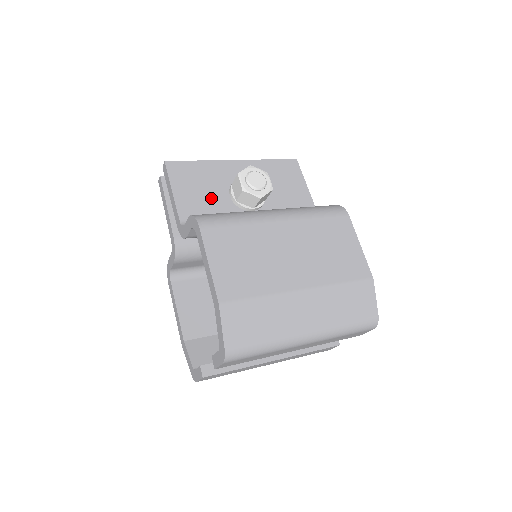
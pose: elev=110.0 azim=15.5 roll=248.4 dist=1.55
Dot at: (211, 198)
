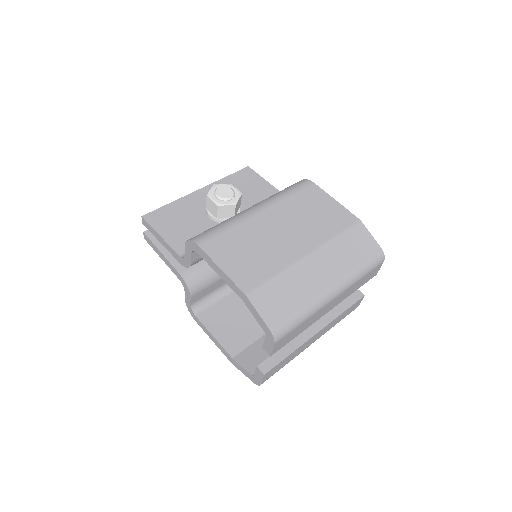
Dot at: (195, 226)
